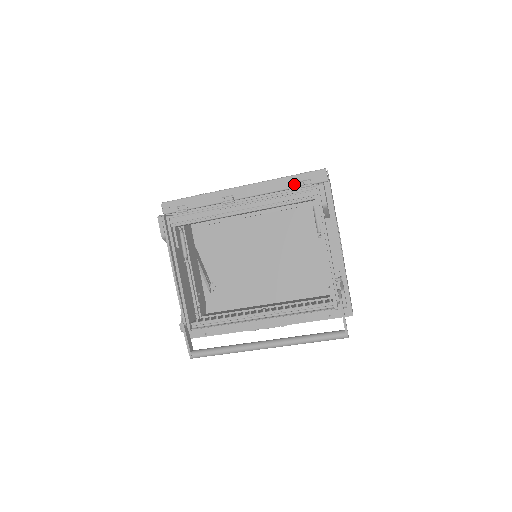
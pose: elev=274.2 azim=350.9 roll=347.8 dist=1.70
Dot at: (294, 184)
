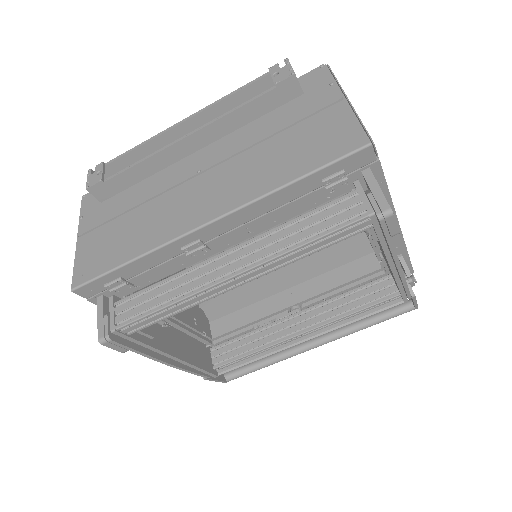
Dot at: (311, 187)
